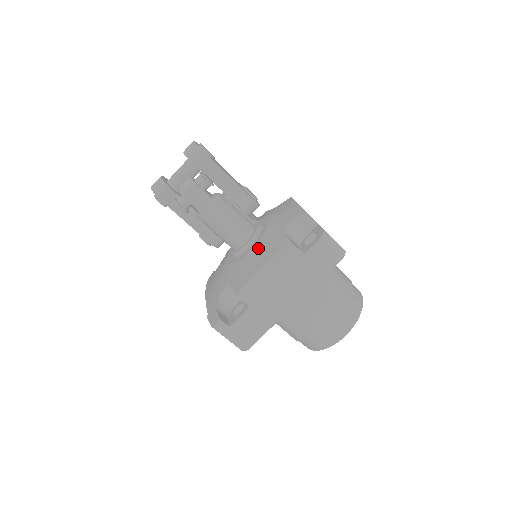
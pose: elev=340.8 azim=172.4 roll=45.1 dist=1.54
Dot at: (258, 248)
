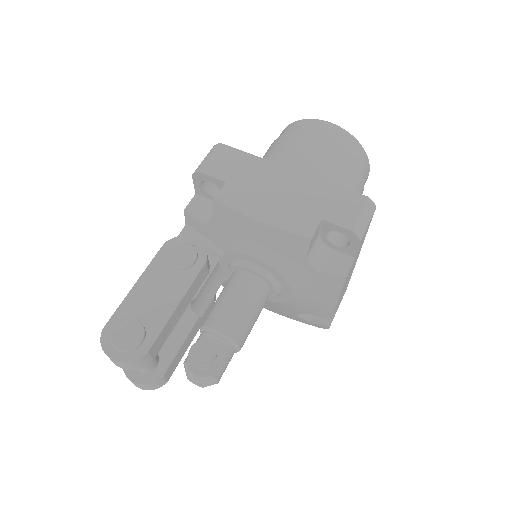
Dot at: (302, 293)
